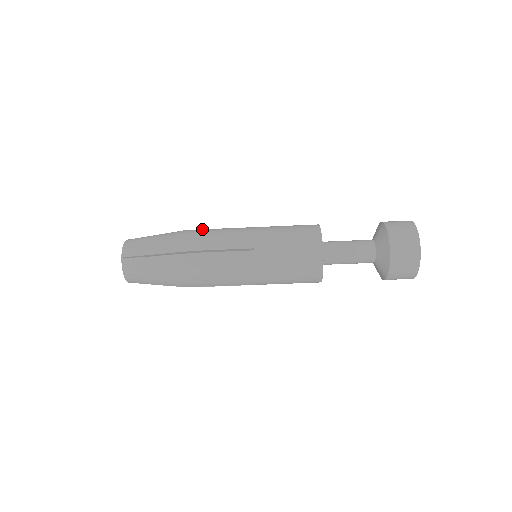
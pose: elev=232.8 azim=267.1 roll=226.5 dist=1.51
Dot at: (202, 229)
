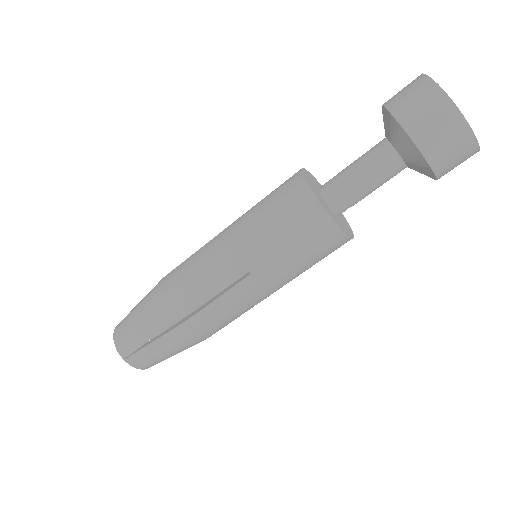
Dot at: occluded
